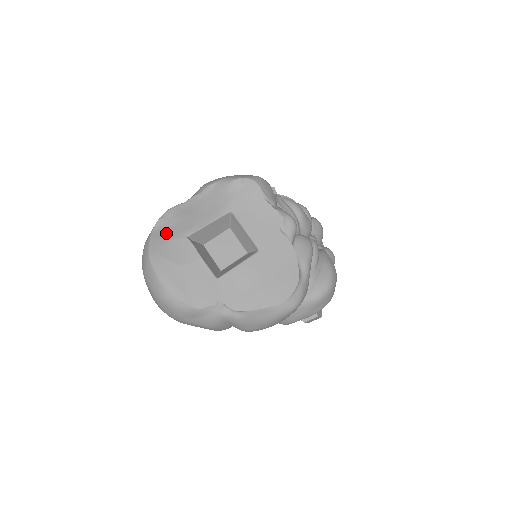
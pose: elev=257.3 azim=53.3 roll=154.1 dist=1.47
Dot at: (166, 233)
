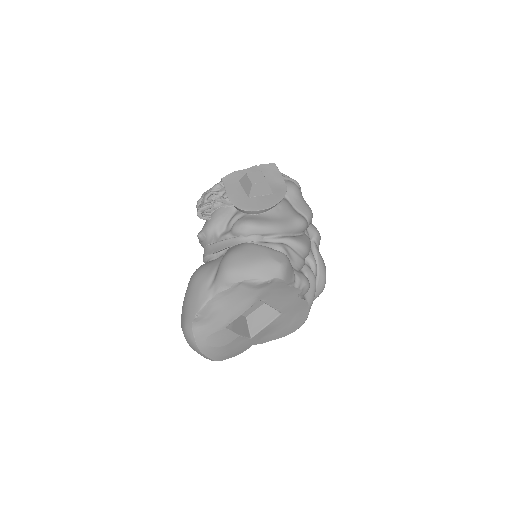
Dot at: (206, 328)
